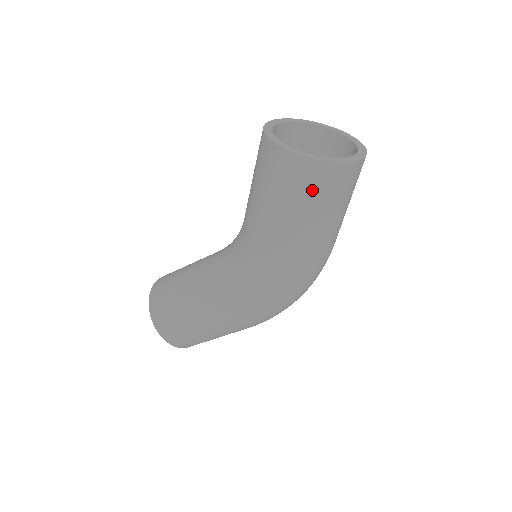
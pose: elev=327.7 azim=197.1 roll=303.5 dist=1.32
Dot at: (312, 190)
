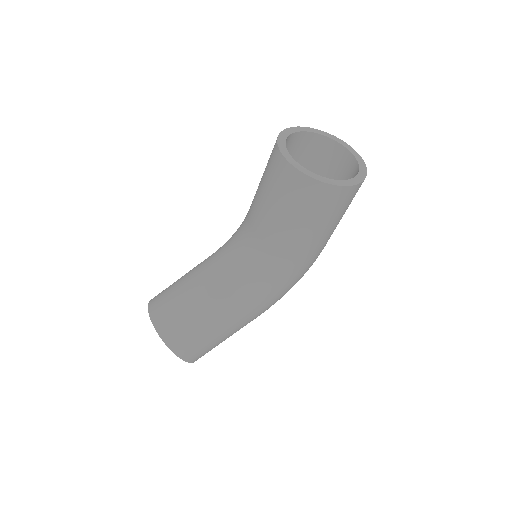
Dot at: (347, 205)
